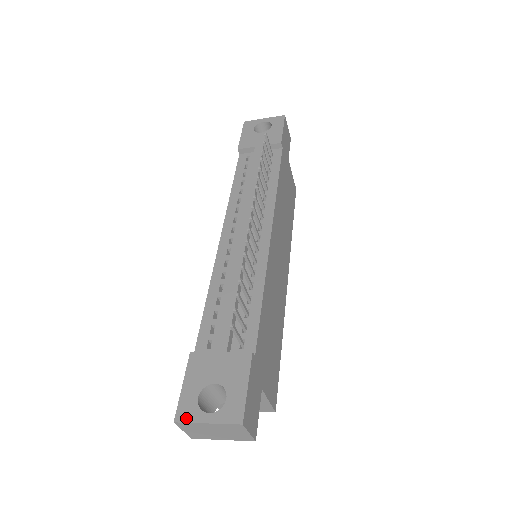
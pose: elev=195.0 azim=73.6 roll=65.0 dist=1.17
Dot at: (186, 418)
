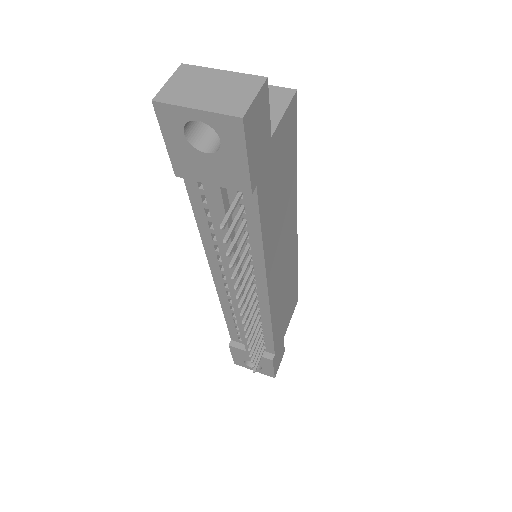
Dot at: occluded
